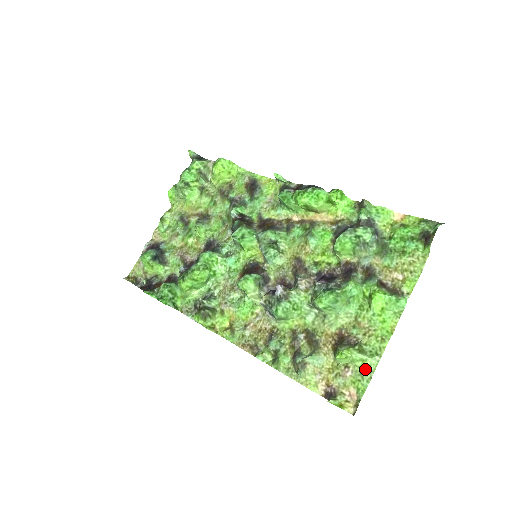
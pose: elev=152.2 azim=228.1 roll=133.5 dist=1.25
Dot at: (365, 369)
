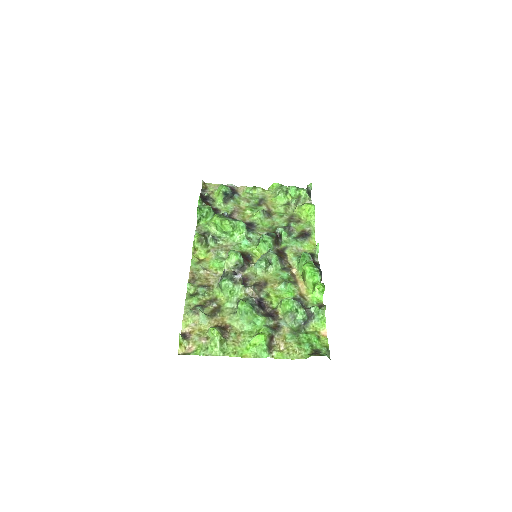
Dot at: (211, 350)
